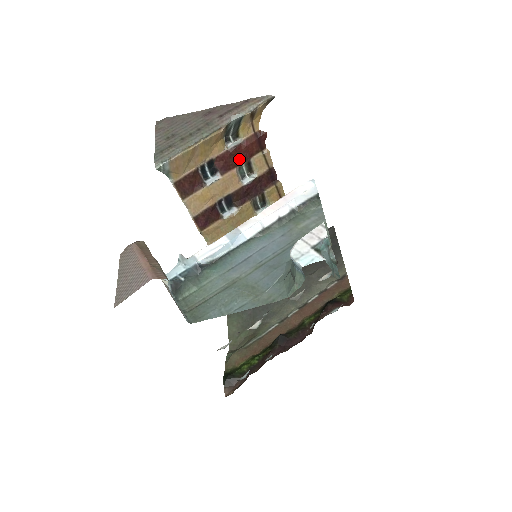
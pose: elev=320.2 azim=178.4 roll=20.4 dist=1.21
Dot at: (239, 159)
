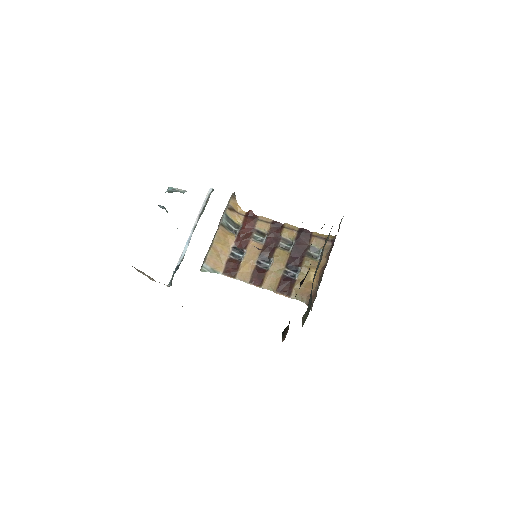
Dot at: (248, 234)
